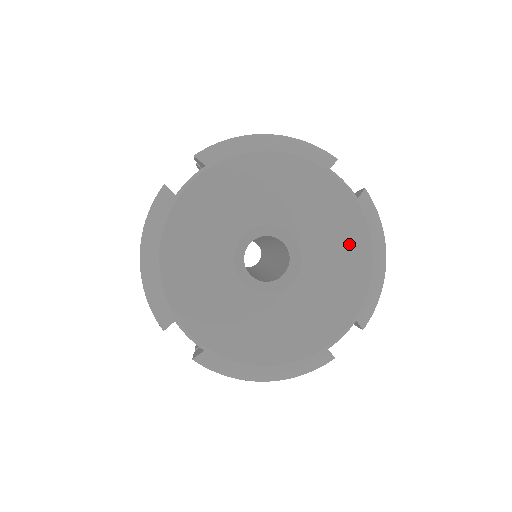
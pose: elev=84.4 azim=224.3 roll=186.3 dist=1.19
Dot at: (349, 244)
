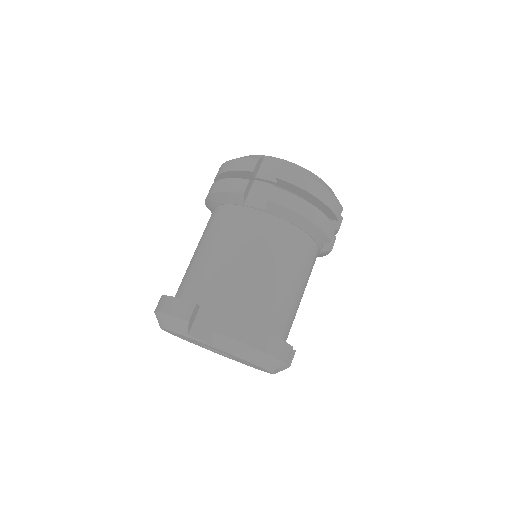
Dot at: occluded
